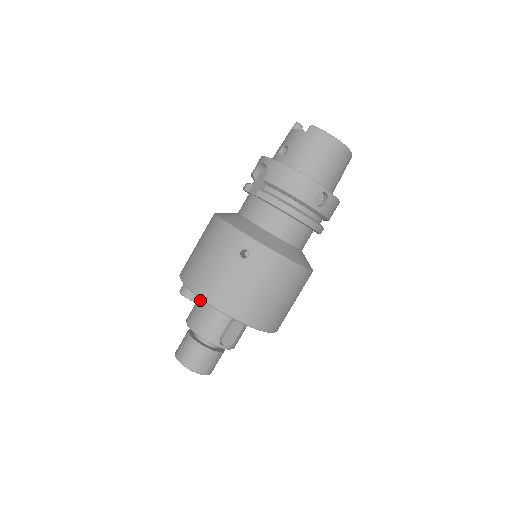
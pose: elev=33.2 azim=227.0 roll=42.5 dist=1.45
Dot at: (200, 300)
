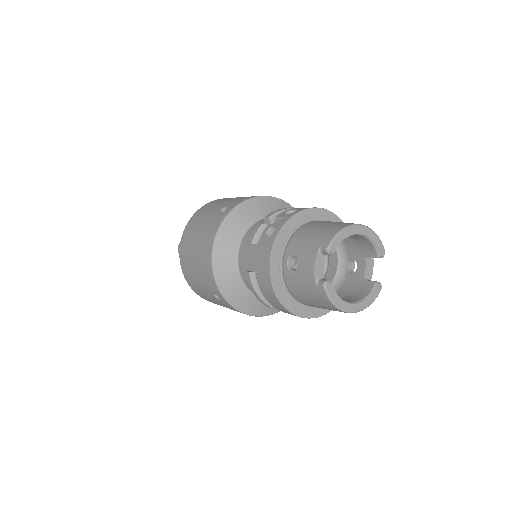
Dot at: occluded
